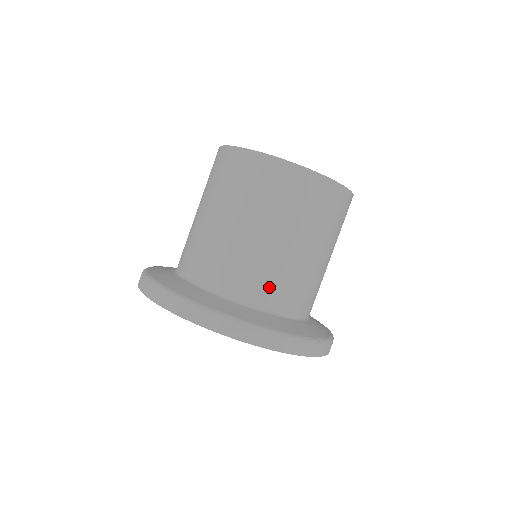
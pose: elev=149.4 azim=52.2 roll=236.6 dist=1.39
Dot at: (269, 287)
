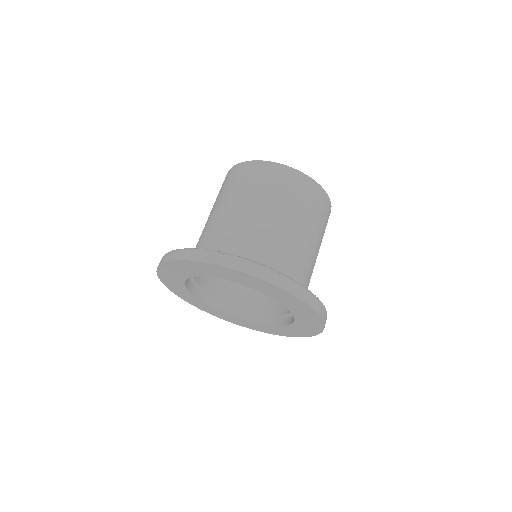
Dot at: (207, 239)
